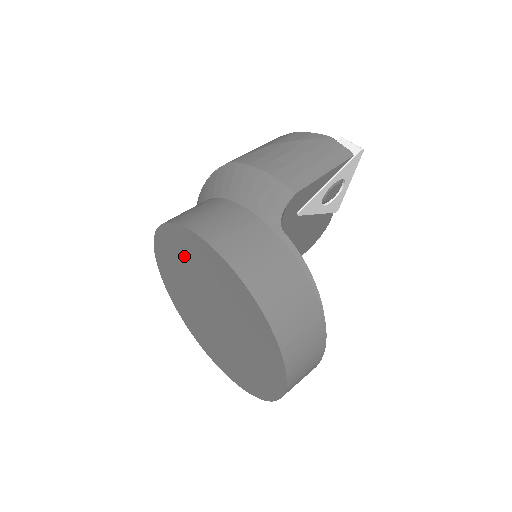
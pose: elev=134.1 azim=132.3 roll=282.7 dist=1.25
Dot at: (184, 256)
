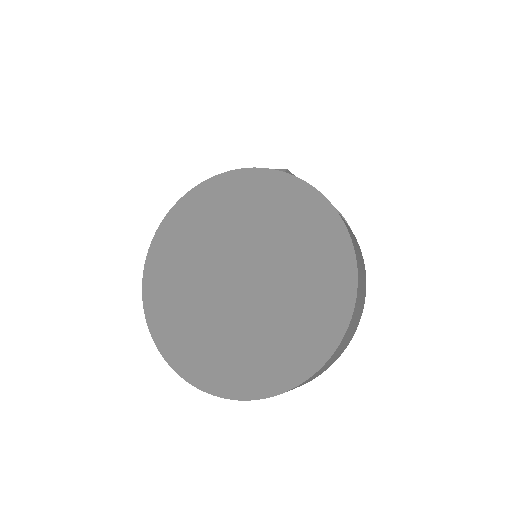
Dot at: (200, 225)
